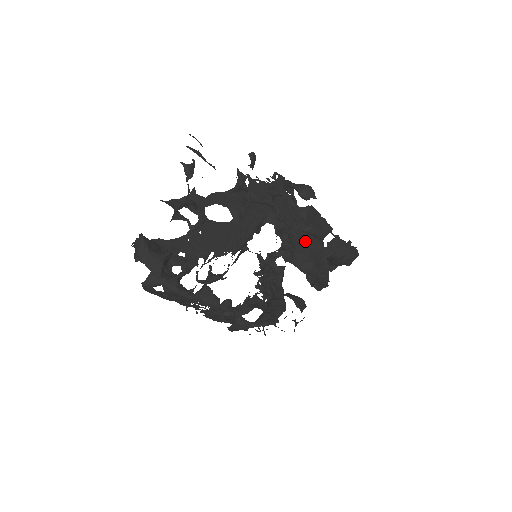
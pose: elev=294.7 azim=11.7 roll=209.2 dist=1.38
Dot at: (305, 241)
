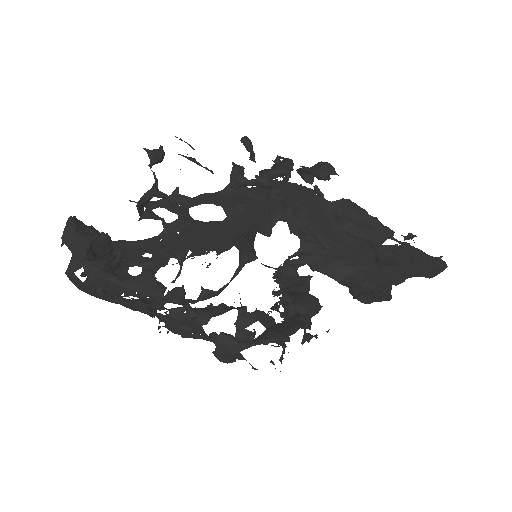
Dot at: (346, 246)
